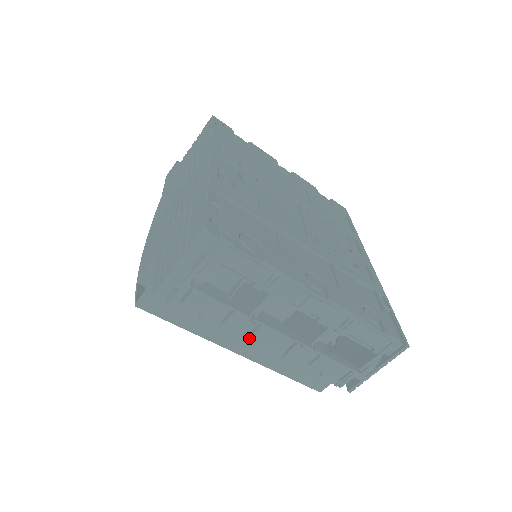
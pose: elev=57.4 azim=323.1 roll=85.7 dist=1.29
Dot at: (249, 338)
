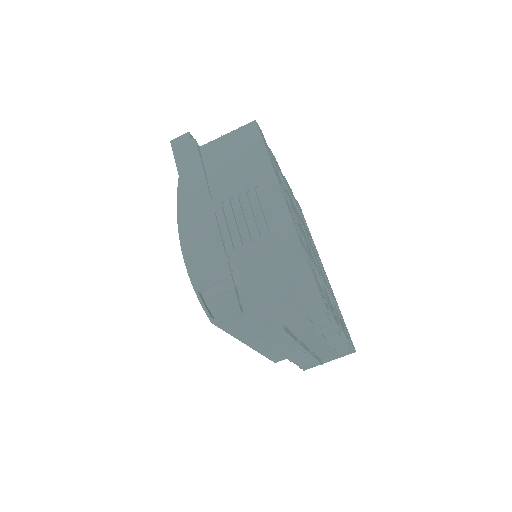
Dot at: (281, 349)
